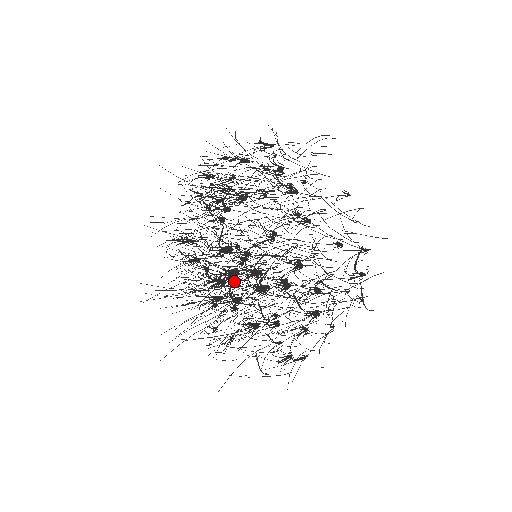
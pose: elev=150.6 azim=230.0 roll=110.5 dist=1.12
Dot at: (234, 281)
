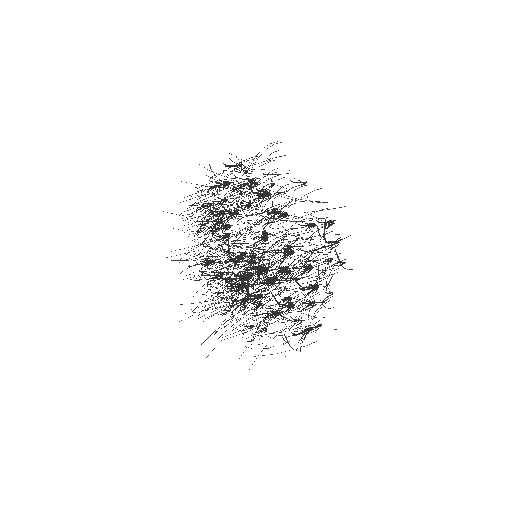
Dot at: occluded
